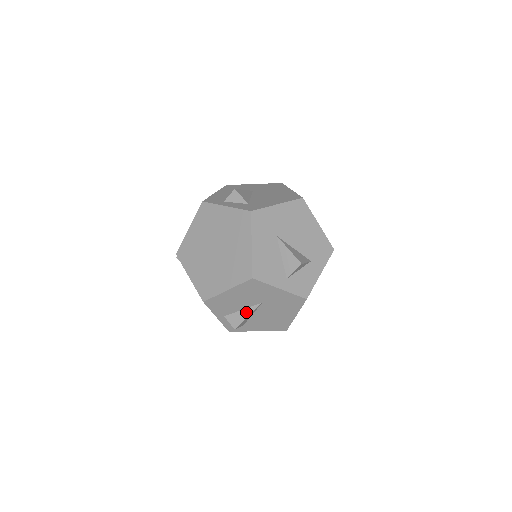
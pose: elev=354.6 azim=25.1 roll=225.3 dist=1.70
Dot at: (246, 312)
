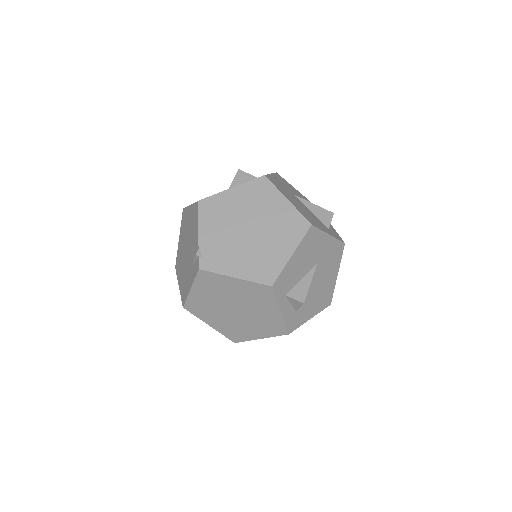
Dot at: occluded
